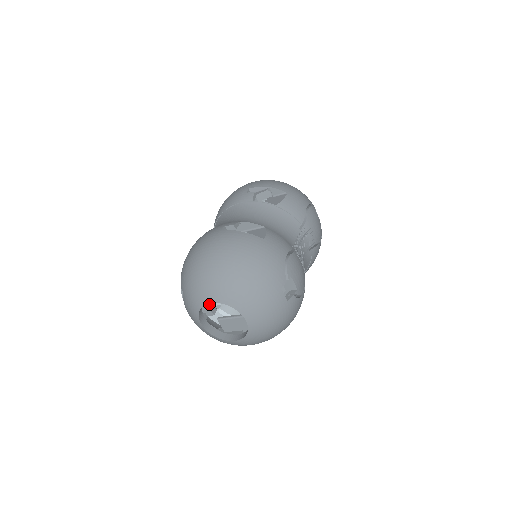
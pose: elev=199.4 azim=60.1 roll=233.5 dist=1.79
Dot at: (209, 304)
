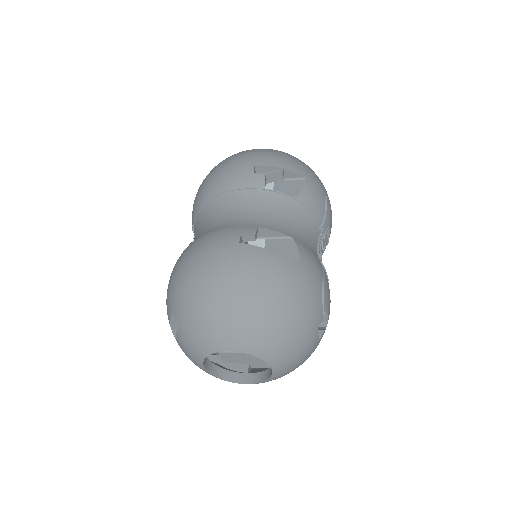
Dot at: occluded
